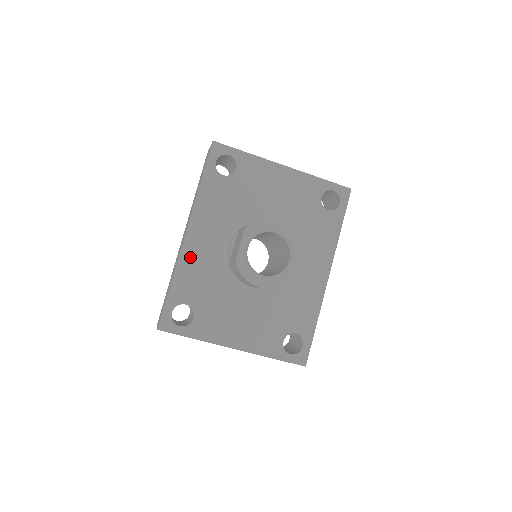
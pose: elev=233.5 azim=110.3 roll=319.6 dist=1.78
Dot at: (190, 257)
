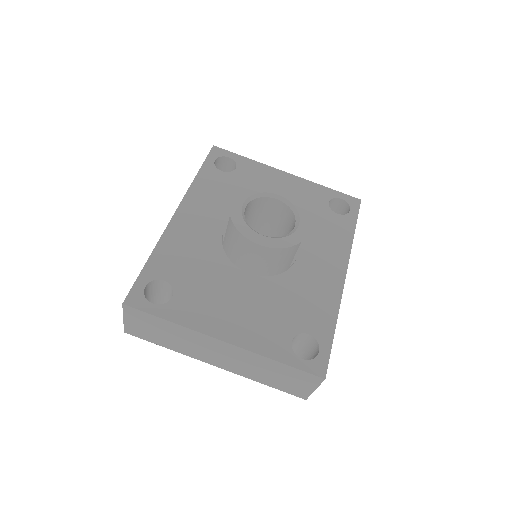
Dot at: (177, 234)
